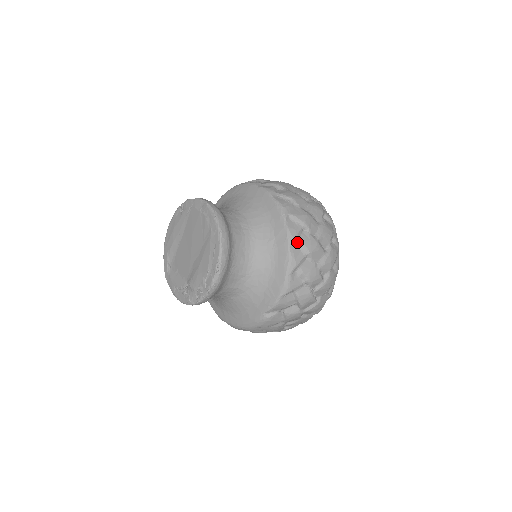
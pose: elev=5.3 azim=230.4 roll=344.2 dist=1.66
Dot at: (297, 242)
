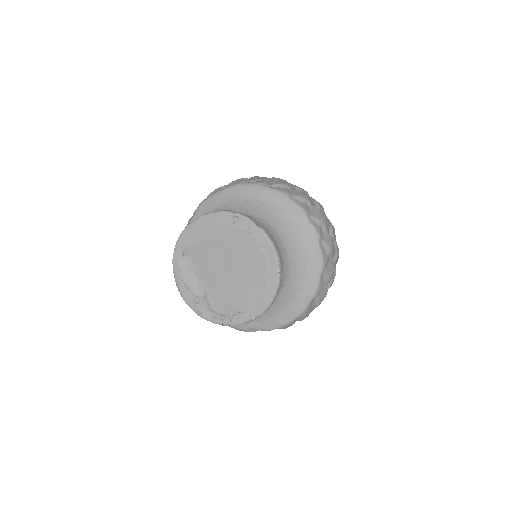
Dot at: (317, 296)
